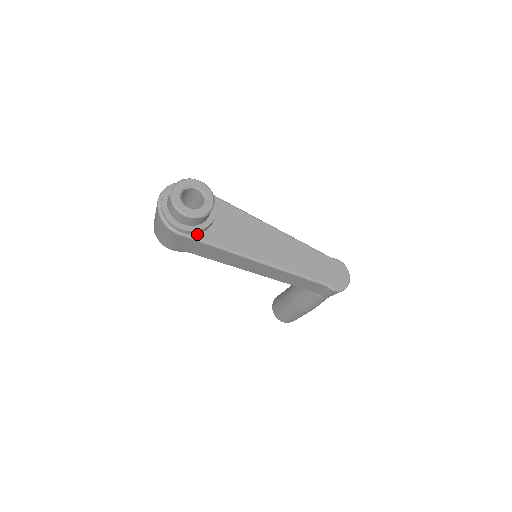
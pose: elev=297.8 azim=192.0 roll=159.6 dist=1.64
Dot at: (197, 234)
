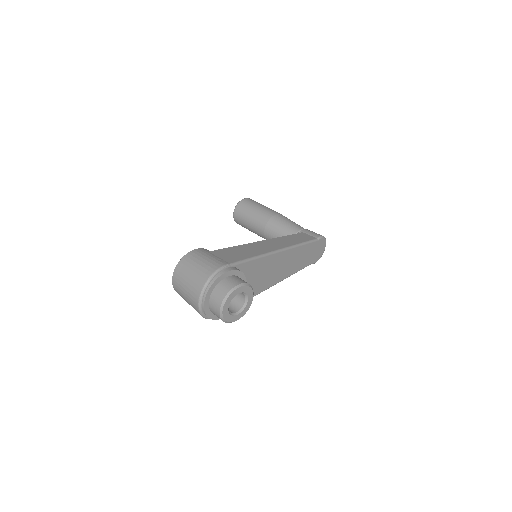
Dot at: occluded
